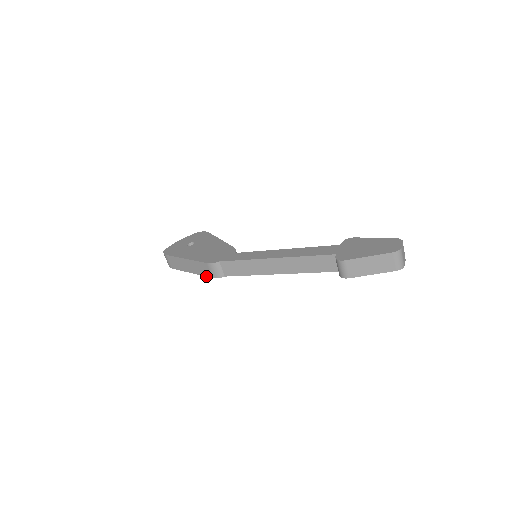
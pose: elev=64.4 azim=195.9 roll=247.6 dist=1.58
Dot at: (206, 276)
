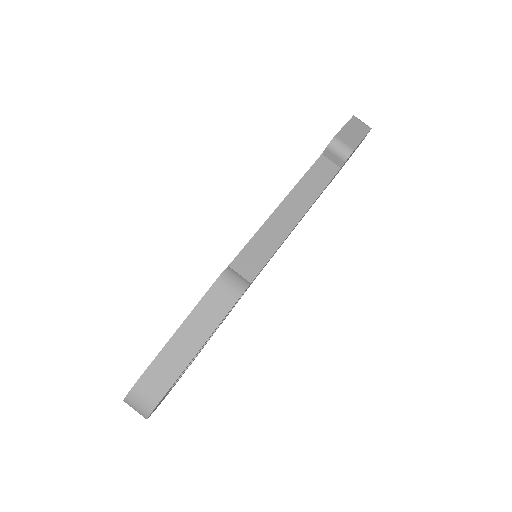
Dot at: (227, 311)
